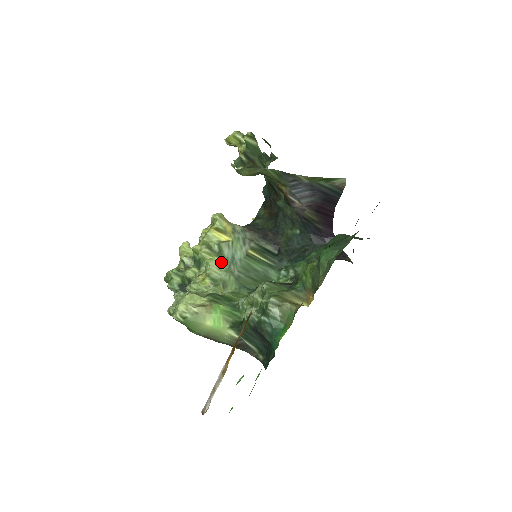
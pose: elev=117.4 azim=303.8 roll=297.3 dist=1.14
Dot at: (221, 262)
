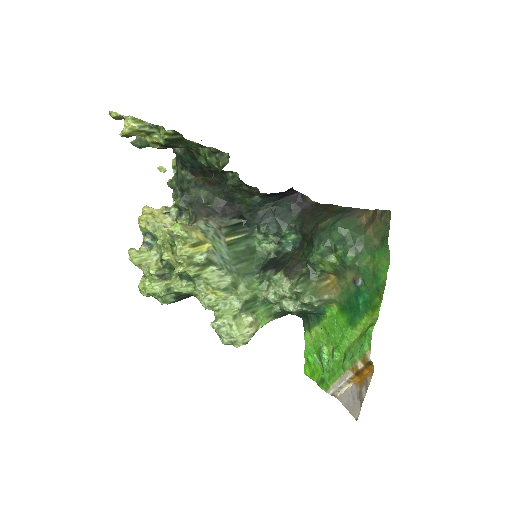
Dot at: (217, 270)
